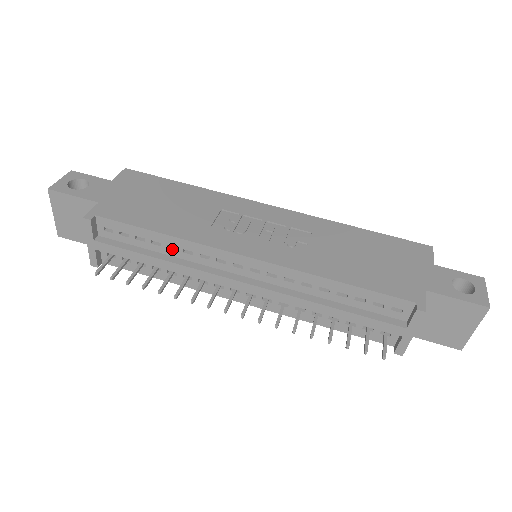
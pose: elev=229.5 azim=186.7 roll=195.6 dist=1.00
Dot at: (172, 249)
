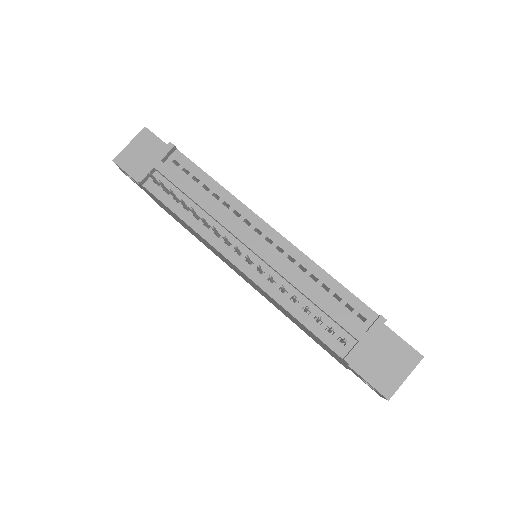
Dot at: occluded
